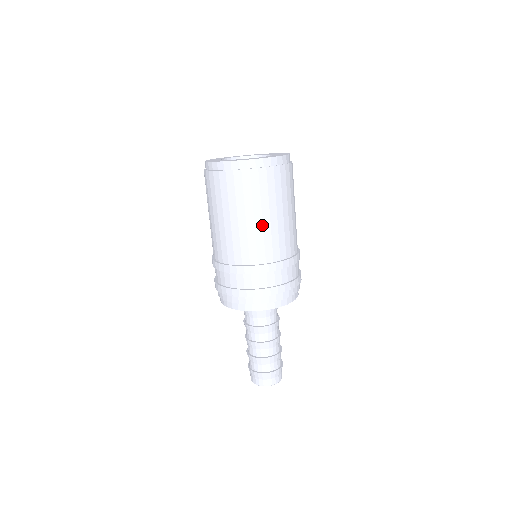
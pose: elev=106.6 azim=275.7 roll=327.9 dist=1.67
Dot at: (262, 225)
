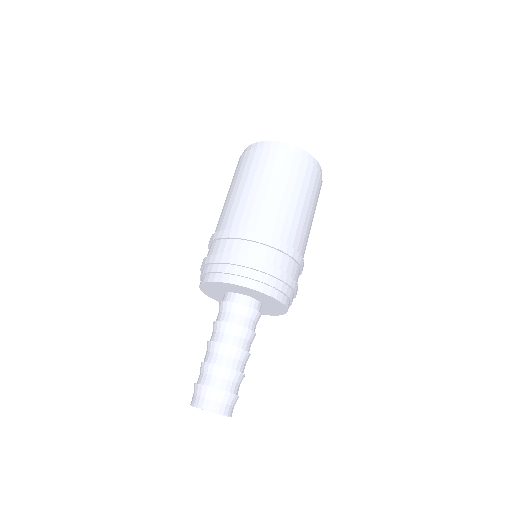
Dot at: (273, 198)
